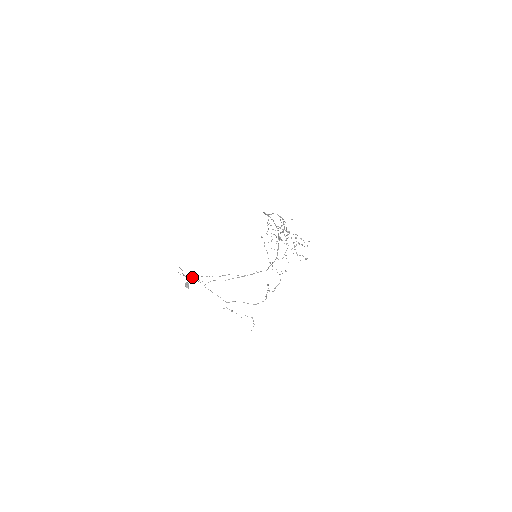
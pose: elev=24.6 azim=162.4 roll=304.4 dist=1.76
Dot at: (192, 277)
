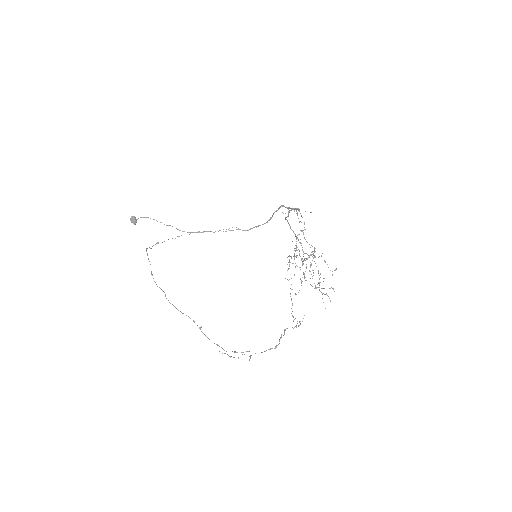
Dot at: (183, 313)
